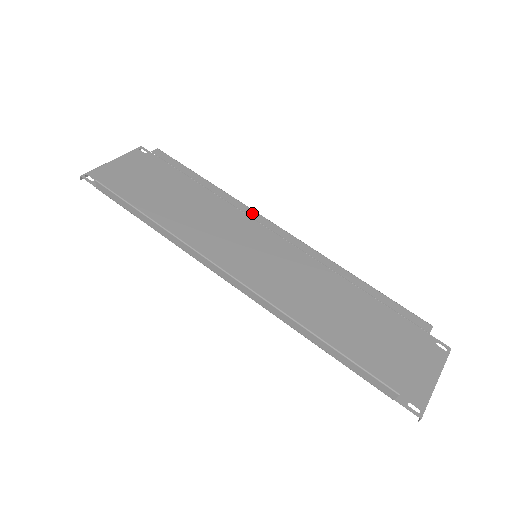
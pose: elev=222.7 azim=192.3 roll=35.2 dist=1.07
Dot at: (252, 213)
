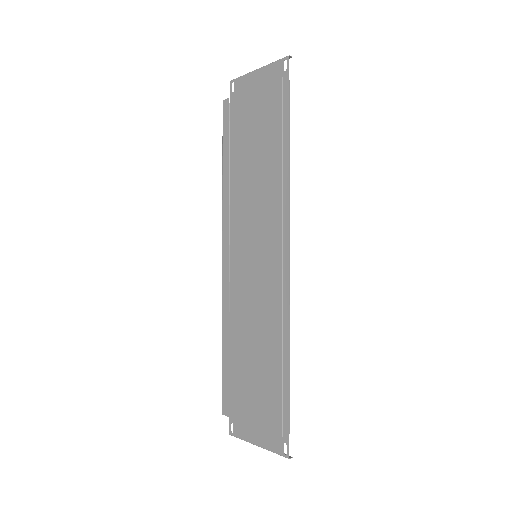
Dot at: (278, 219)
